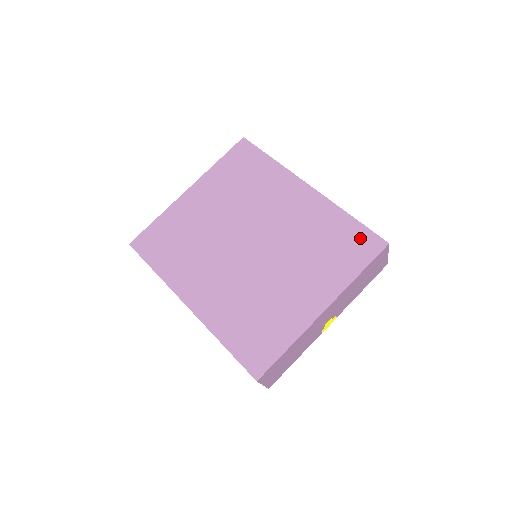
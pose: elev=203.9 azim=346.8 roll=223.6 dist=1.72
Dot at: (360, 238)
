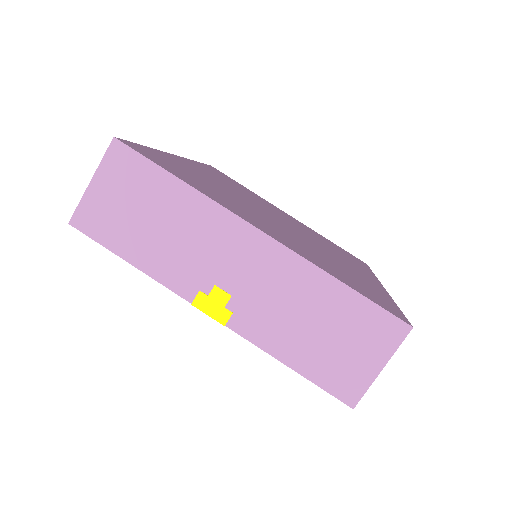
Dot at: (384, 301)
